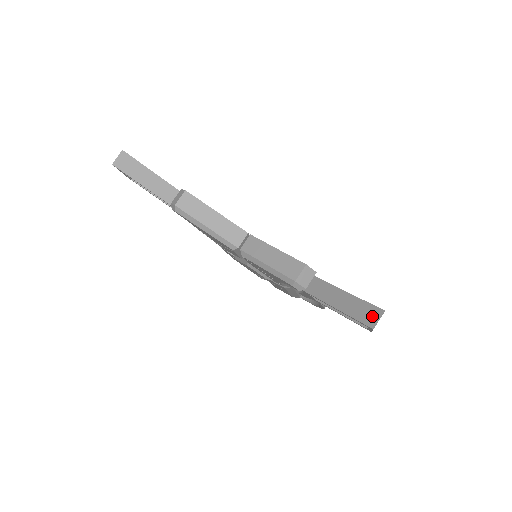
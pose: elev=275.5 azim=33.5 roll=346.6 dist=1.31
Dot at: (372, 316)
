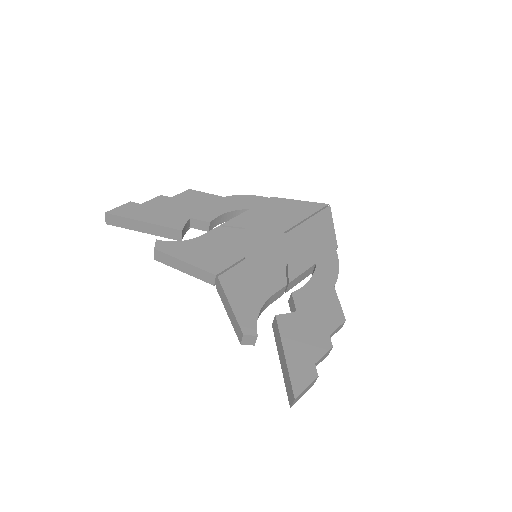
Dot at: (290, 396)
